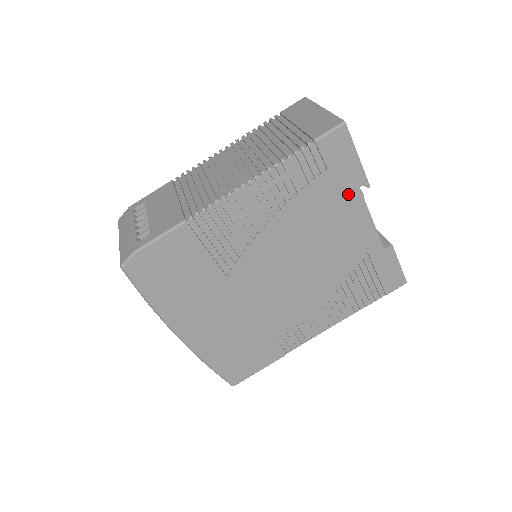
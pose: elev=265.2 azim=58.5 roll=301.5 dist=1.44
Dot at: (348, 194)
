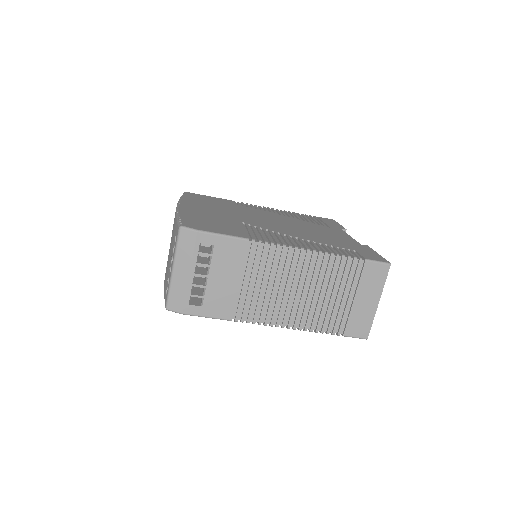
Dot at: occluded
